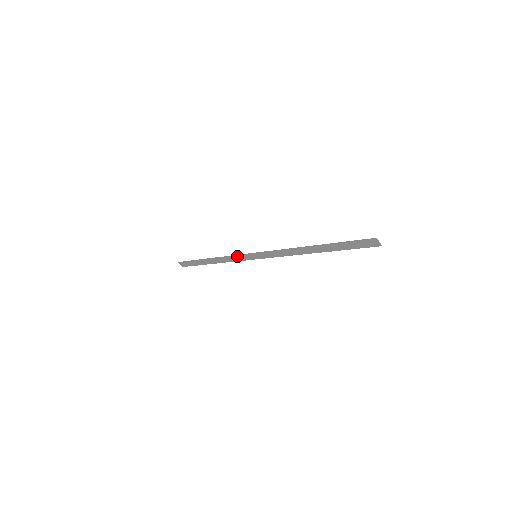
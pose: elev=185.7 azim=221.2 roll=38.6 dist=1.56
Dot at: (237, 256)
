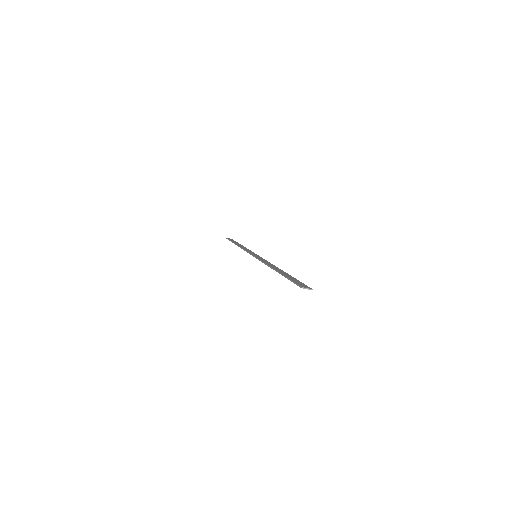
Dot at: occluded
